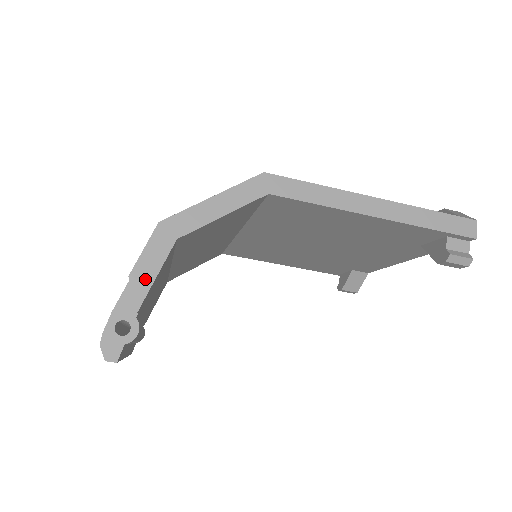
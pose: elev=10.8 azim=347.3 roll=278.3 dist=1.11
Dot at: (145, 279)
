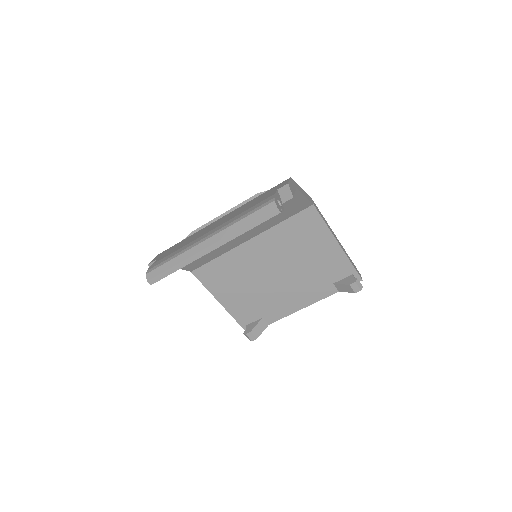
Dot at: (292, 190)
